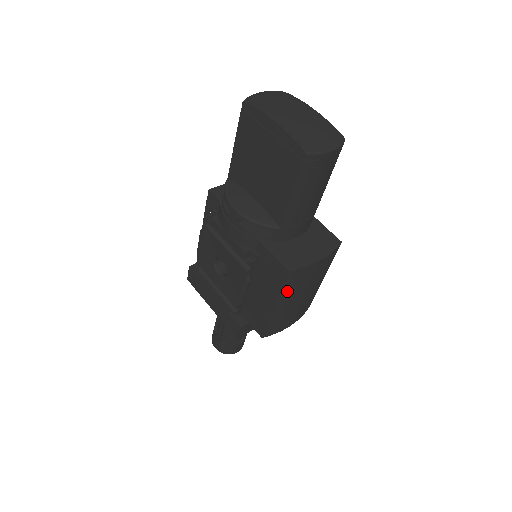
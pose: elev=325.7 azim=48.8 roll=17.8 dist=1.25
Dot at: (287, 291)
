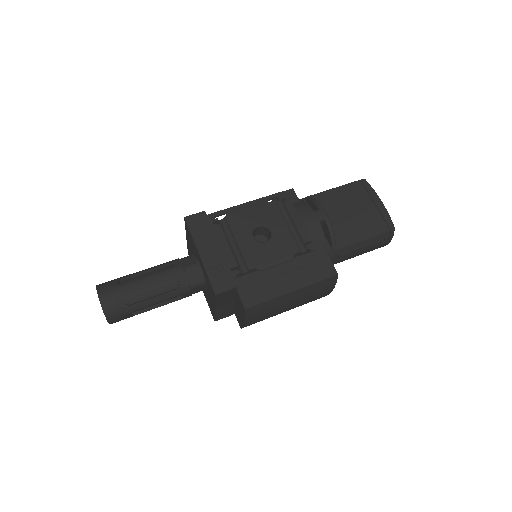
Dot at: (312, 288)
